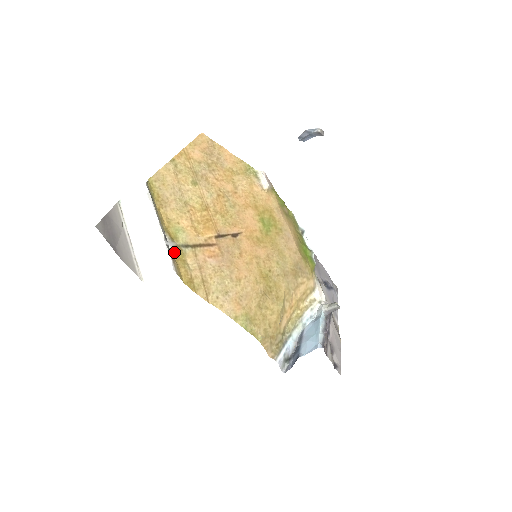
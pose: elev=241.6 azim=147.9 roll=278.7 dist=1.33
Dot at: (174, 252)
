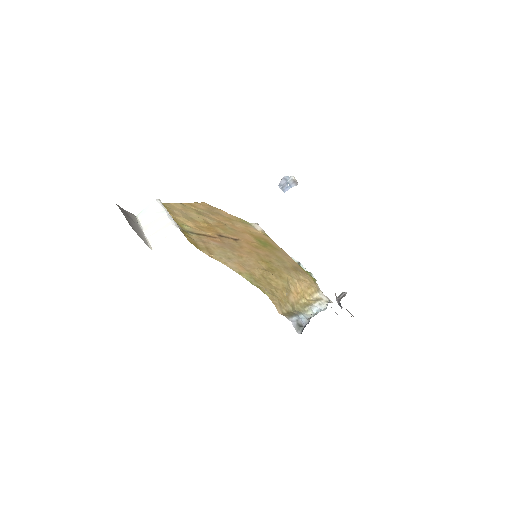
Dot at: occluded
